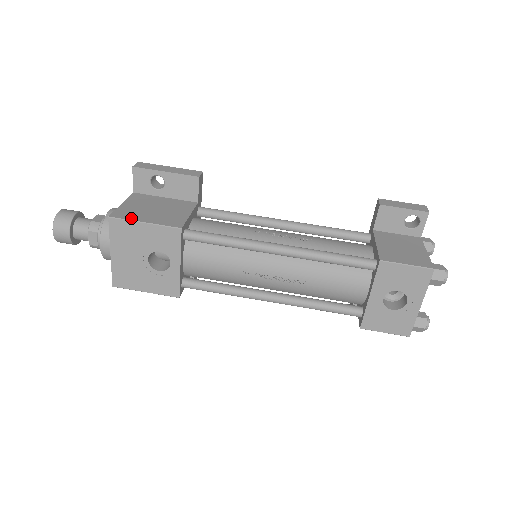
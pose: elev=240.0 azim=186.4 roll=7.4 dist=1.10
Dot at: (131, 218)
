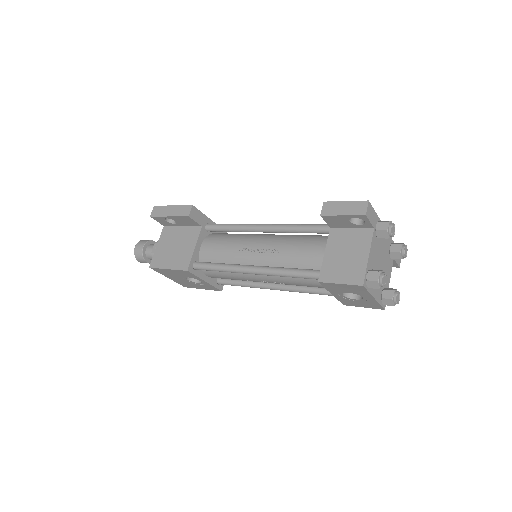
Dot at: (160, 265)
